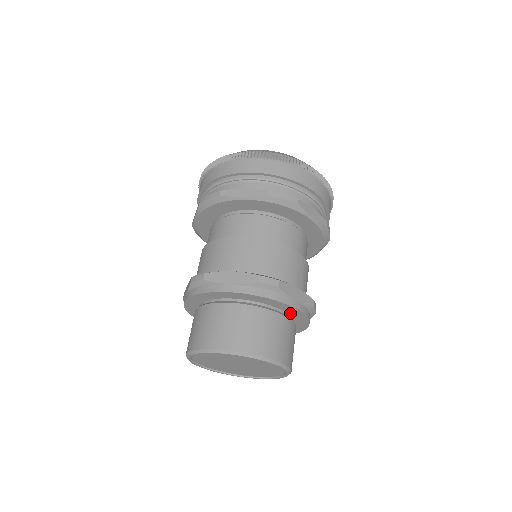
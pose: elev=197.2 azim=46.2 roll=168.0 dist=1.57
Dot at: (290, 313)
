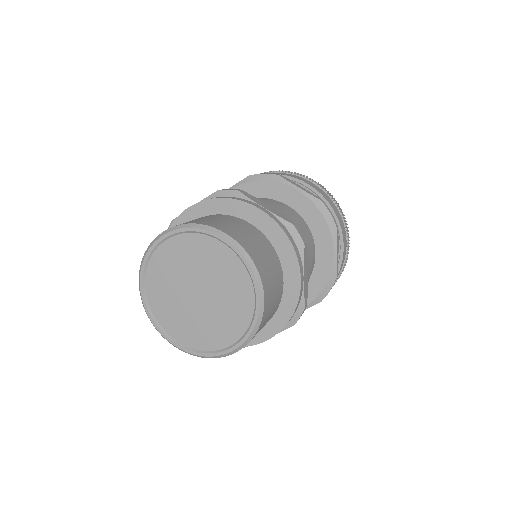
Dot at: (262, 229)
